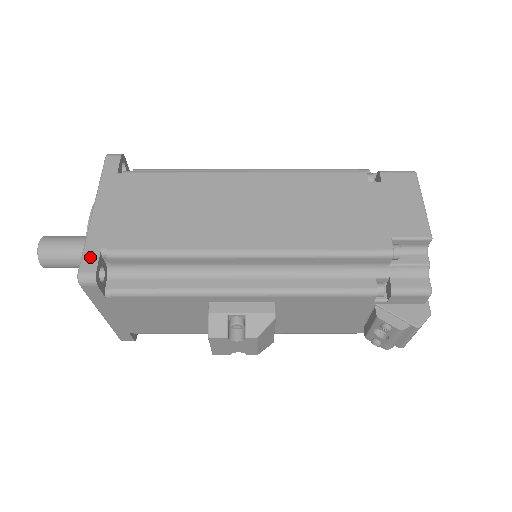
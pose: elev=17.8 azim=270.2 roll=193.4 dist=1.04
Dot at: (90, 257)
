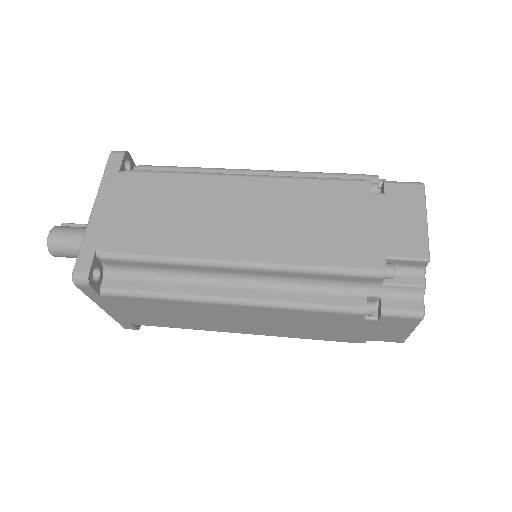
Dot at: (126, 326)
